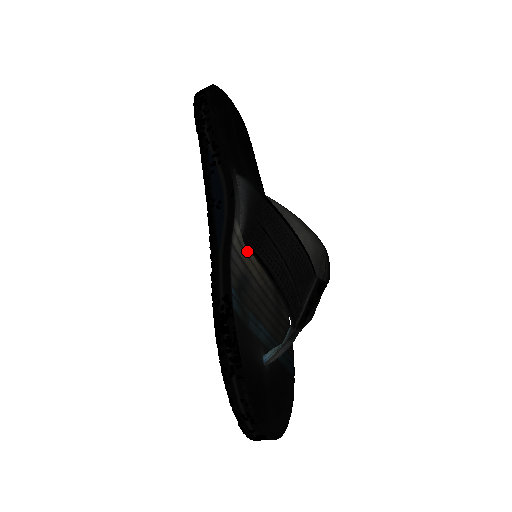
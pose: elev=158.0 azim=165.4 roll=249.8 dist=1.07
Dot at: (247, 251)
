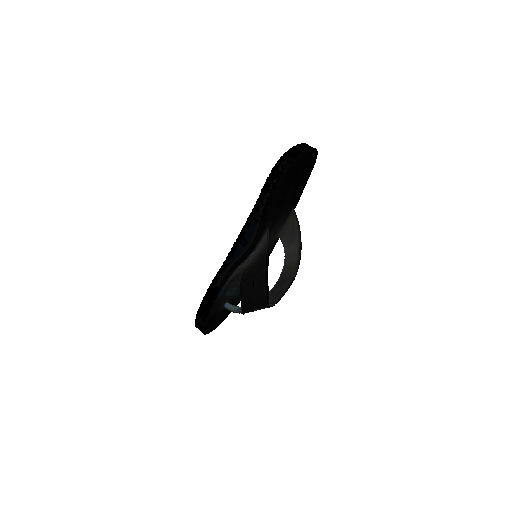
Dot at: occluded
